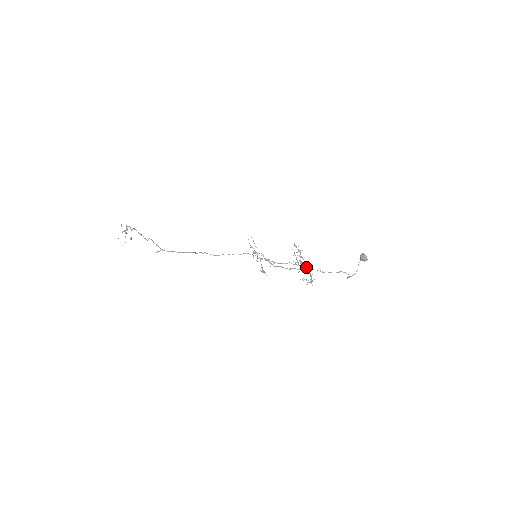
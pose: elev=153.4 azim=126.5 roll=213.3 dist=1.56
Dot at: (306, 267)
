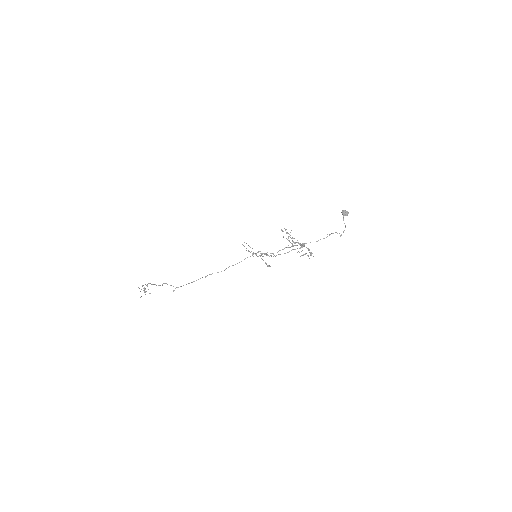
Dot at: (301, 244)
